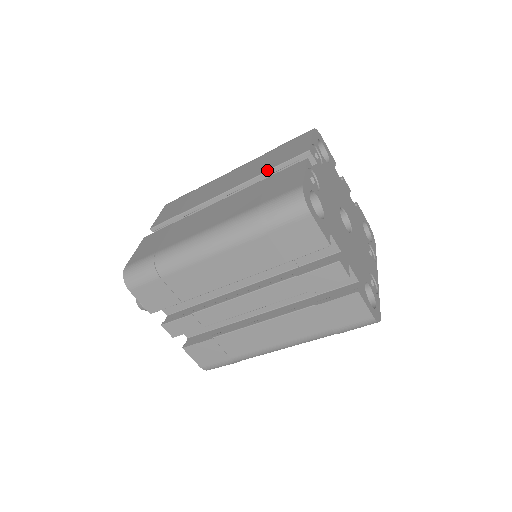
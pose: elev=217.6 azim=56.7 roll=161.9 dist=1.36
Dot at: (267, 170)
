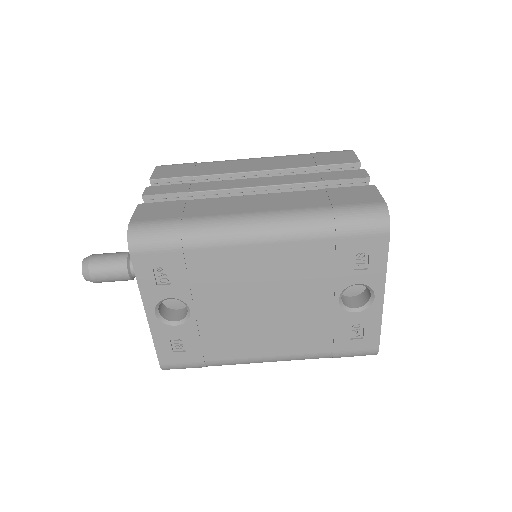
Dot at: occluded
